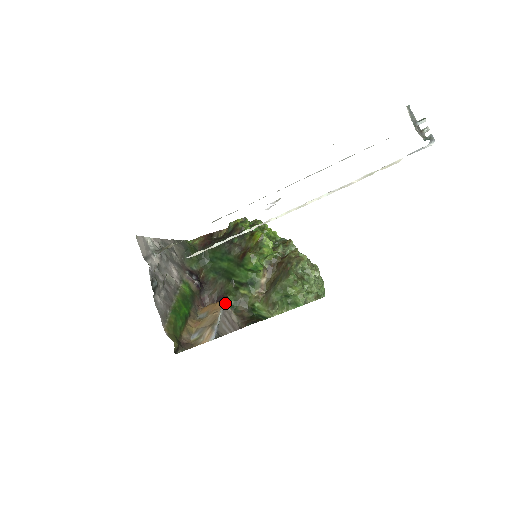
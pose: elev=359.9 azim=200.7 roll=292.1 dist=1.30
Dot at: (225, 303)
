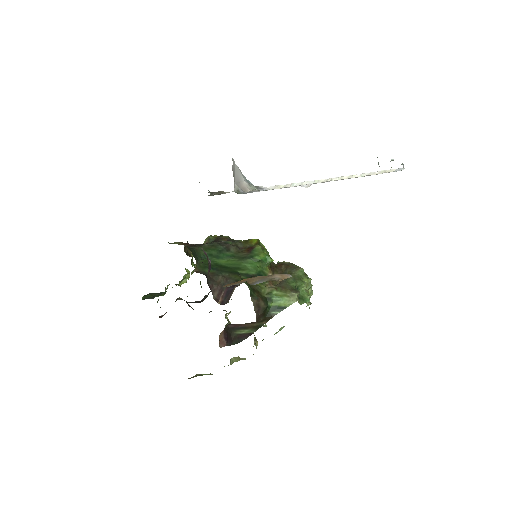
Dot at: occluded
